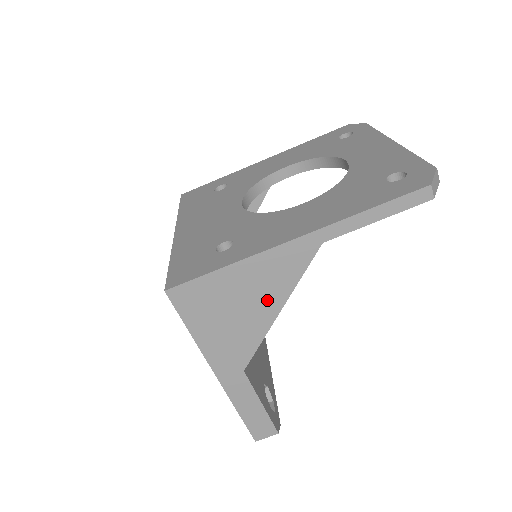
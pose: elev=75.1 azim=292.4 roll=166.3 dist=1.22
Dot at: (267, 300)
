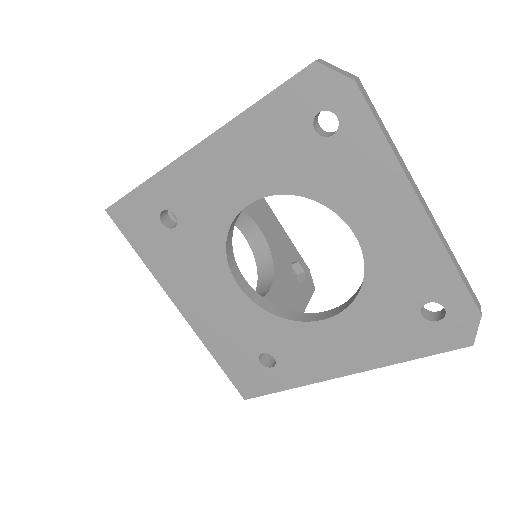
Dot at: occluded
